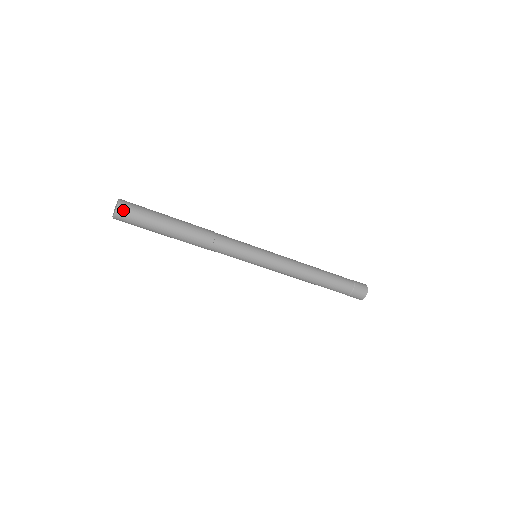
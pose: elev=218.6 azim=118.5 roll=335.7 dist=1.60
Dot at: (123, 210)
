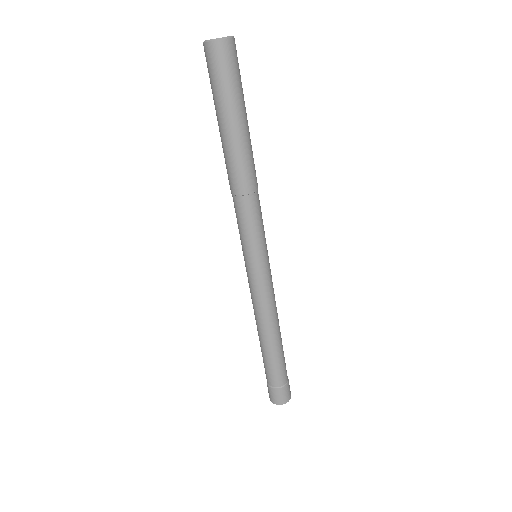
Dot at: (227, 48)
